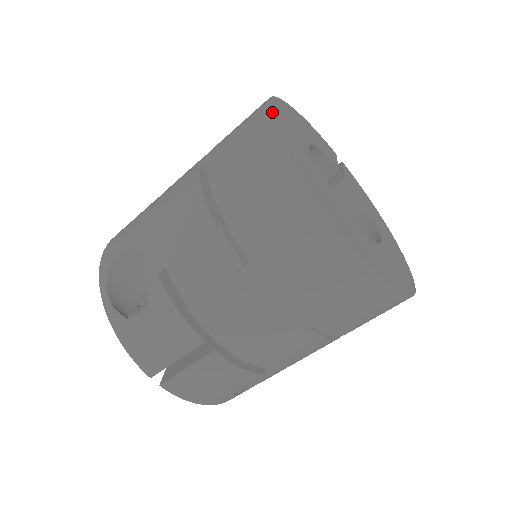
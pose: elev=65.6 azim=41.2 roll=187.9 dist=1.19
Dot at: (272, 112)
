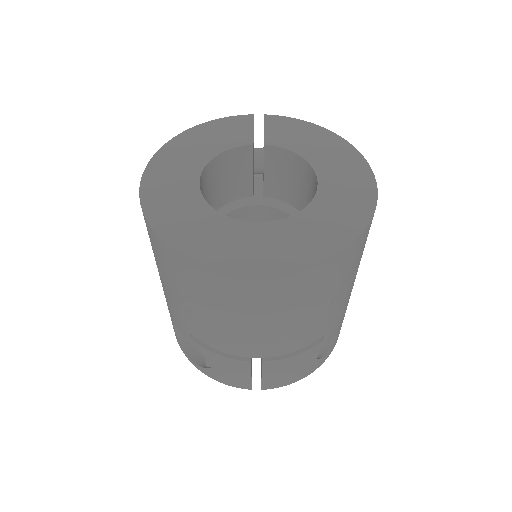
Dot at: (144, 198)
